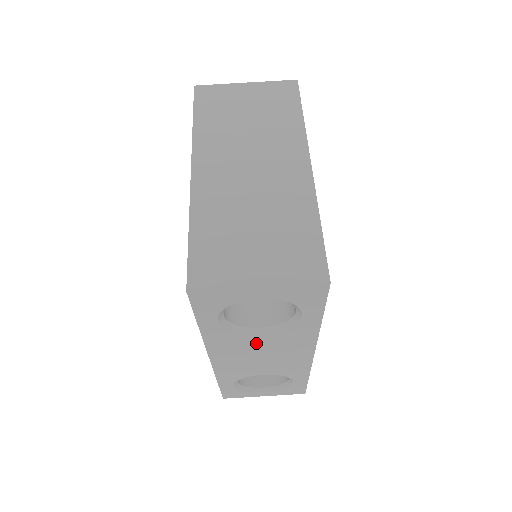
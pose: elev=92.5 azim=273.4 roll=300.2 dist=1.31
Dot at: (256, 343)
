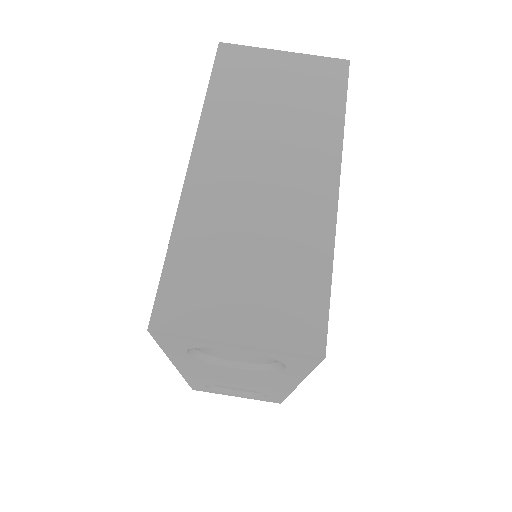
Dot at: (230, 371)
